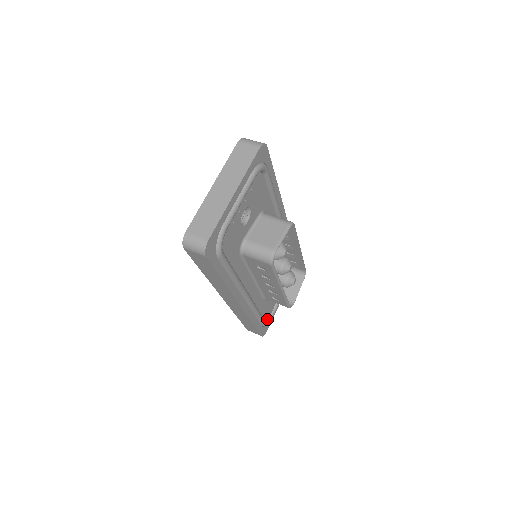
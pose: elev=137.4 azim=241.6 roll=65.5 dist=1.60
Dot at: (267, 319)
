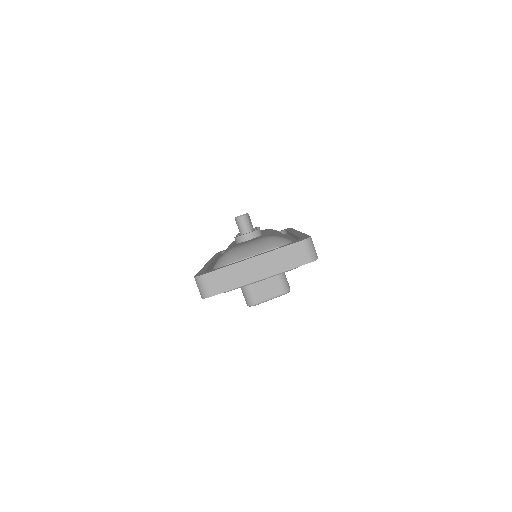
Dot at: occluded
